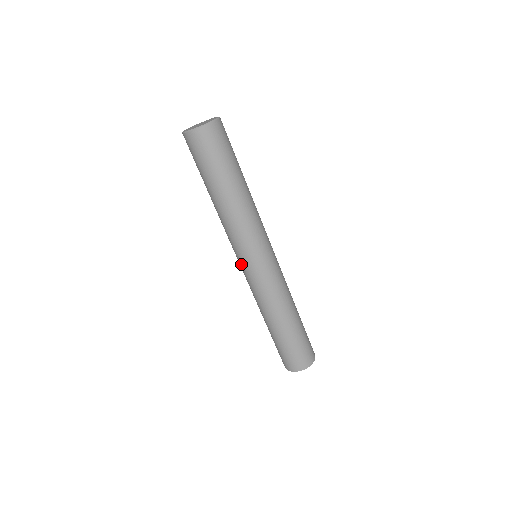
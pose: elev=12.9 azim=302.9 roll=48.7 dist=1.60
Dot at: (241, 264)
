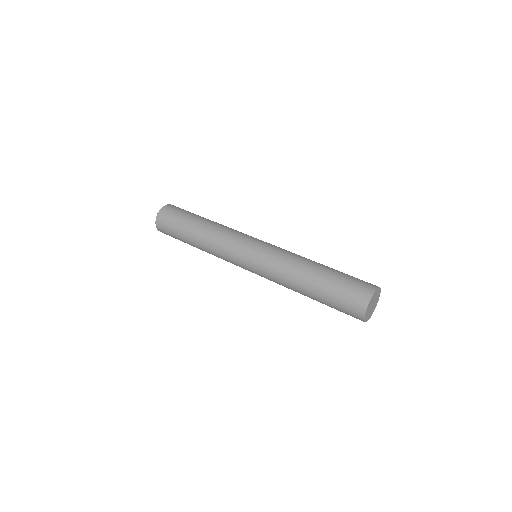
Dot at: (246, 269)
